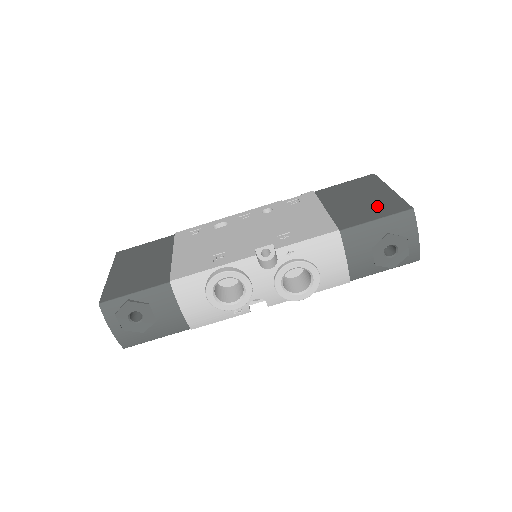
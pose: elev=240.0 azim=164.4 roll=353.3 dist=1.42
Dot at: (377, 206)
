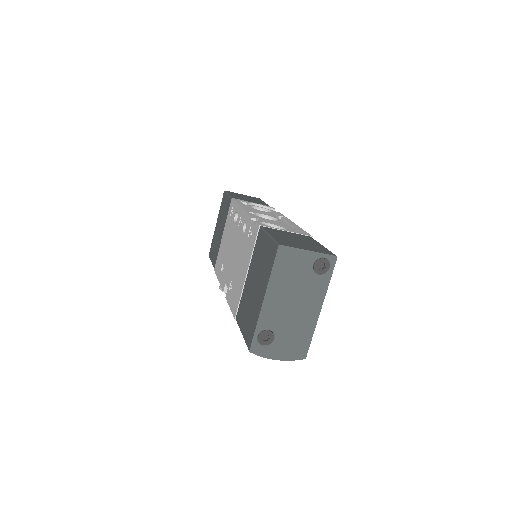
Dot at: (249, 316)
